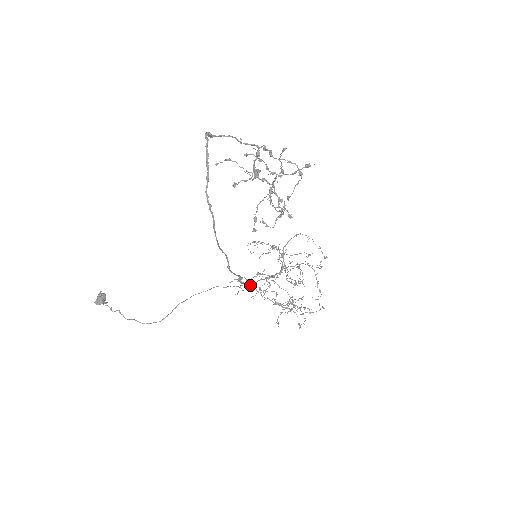
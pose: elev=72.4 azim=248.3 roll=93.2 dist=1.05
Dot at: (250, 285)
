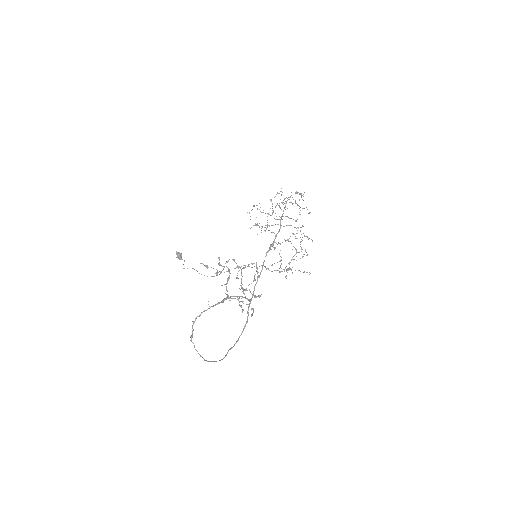
Dot at: (259, 277)
